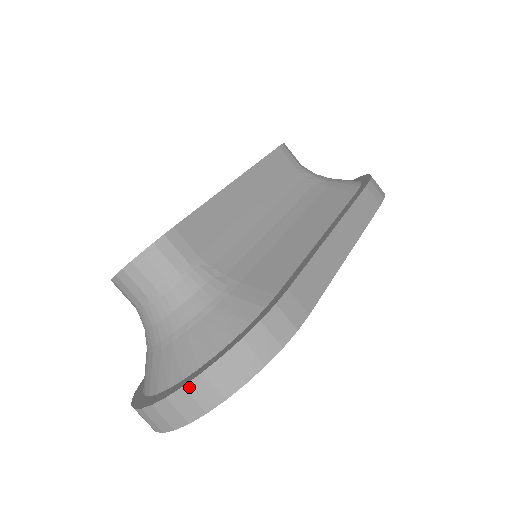
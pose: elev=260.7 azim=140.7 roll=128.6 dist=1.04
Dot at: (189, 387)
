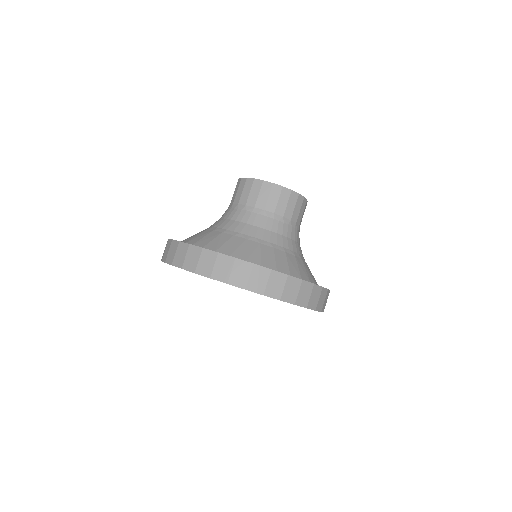
Dot at: (290, 279)
